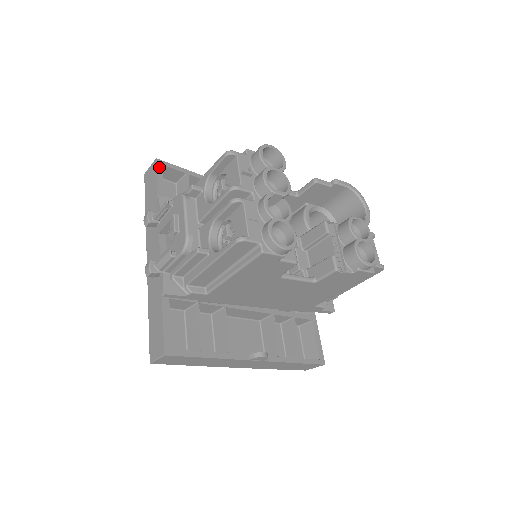
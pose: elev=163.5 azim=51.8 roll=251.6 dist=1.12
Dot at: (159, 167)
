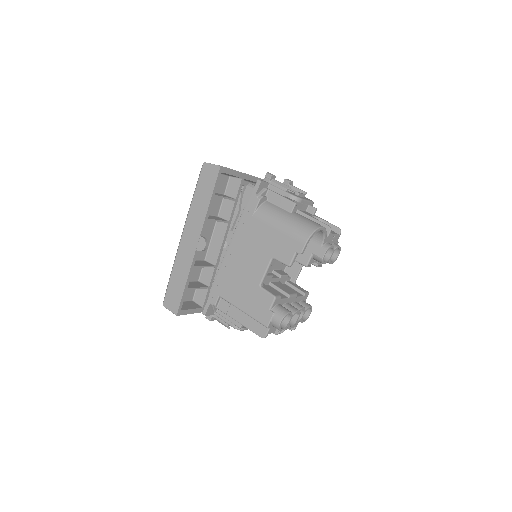
Dot at: (182, 313)
